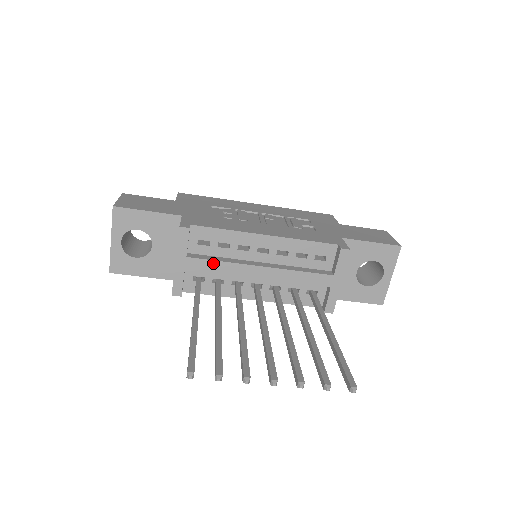
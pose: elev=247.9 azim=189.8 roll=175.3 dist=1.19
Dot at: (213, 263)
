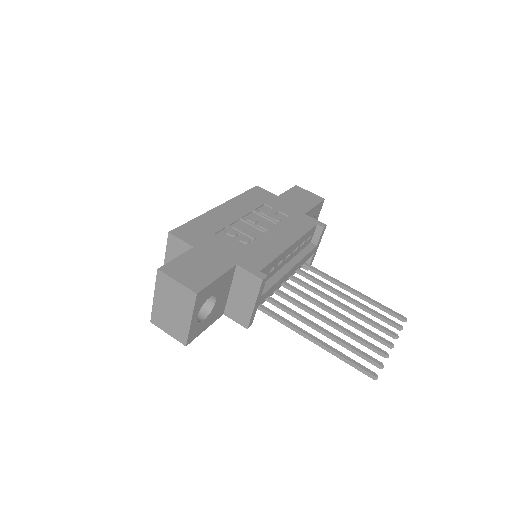
Dot at: (272, 288)
